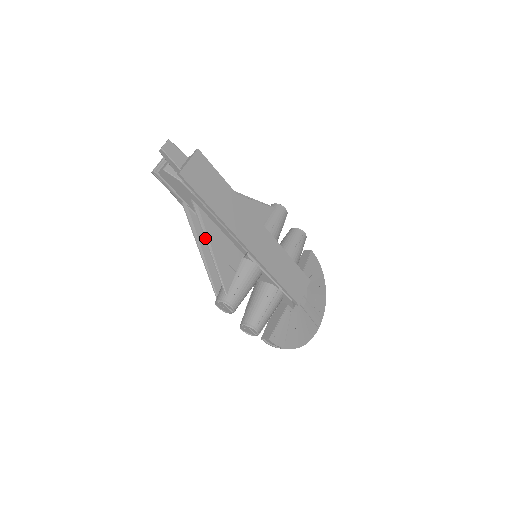
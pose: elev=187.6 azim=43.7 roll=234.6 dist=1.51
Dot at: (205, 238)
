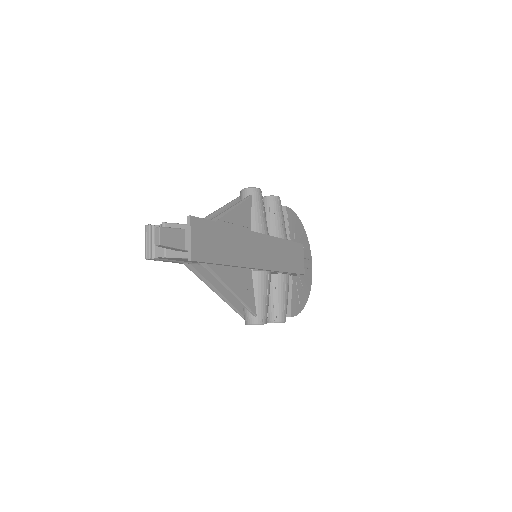
Dot at: (223, 286)
